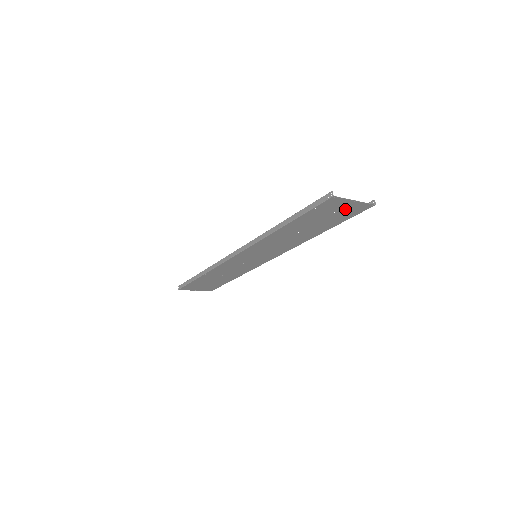
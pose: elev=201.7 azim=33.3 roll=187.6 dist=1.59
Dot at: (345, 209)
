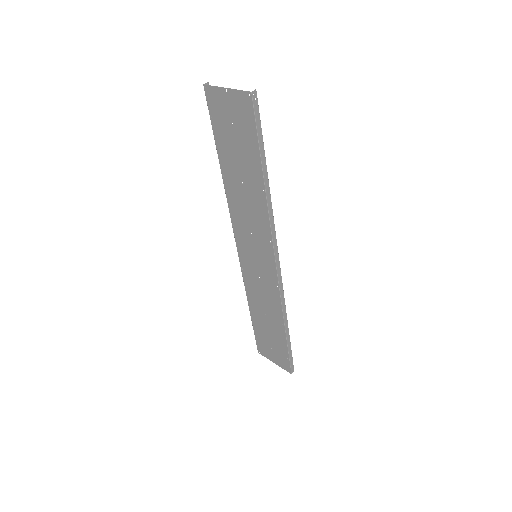
Dot at: (235, 112)
